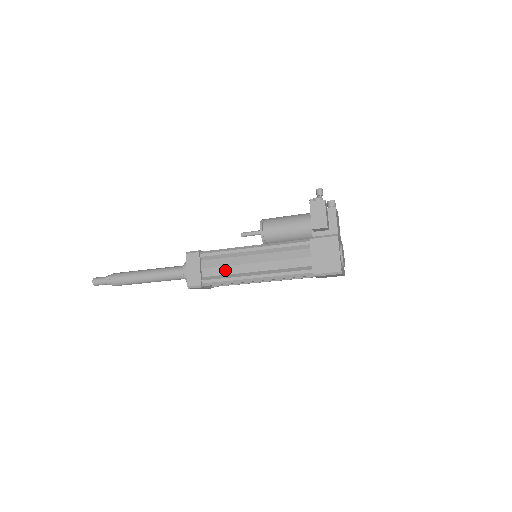
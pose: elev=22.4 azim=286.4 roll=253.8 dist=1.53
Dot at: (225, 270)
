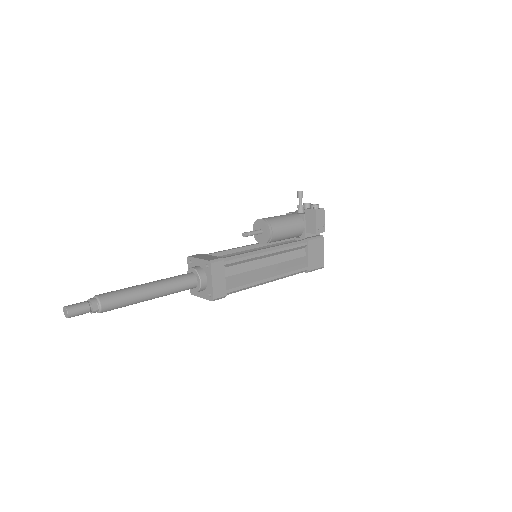
Dot at: (244, 276)
